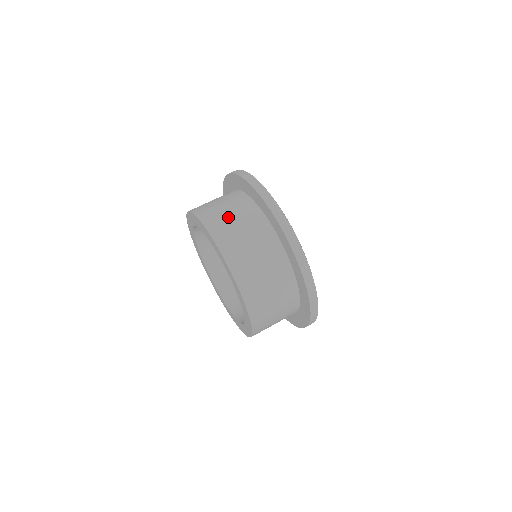
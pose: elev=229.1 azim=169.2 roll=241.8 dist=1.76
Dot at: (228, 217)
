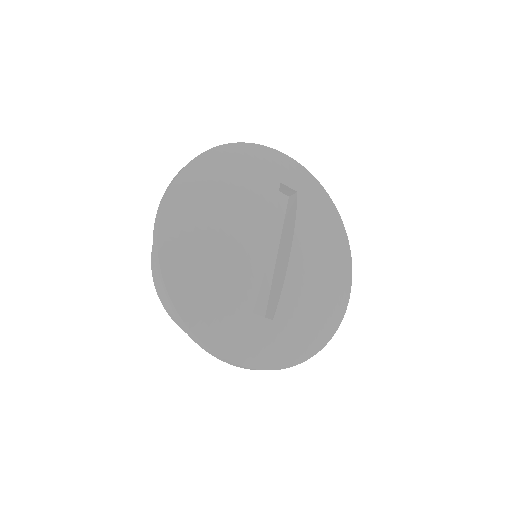
Dot at: occluded
